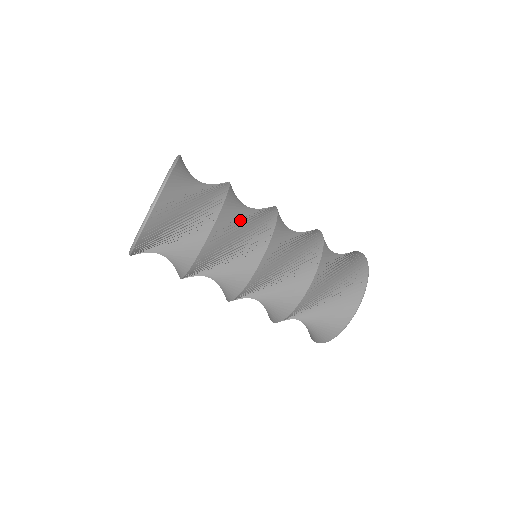
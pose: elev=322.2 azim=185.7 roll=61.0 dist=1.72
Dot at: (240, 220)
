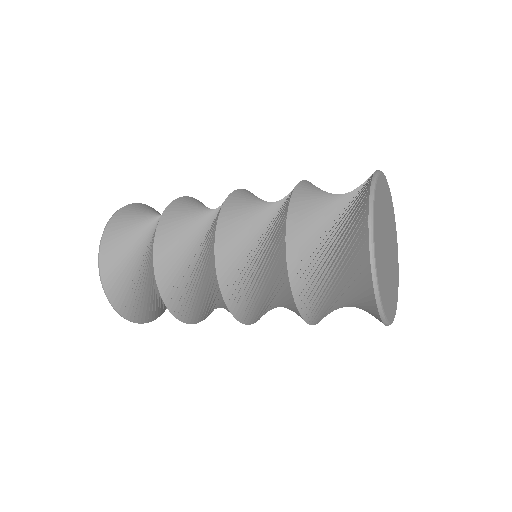
Dot at: (190, 243)
